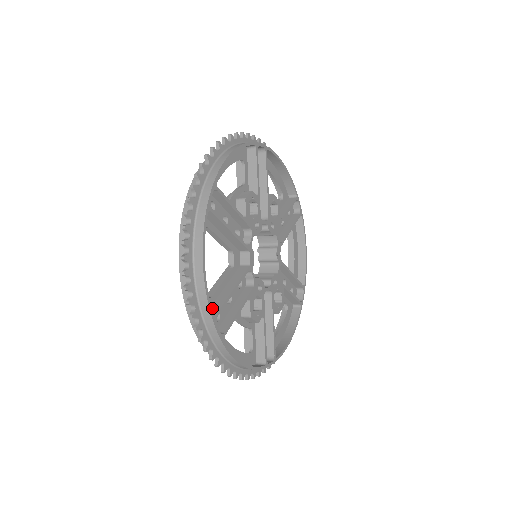
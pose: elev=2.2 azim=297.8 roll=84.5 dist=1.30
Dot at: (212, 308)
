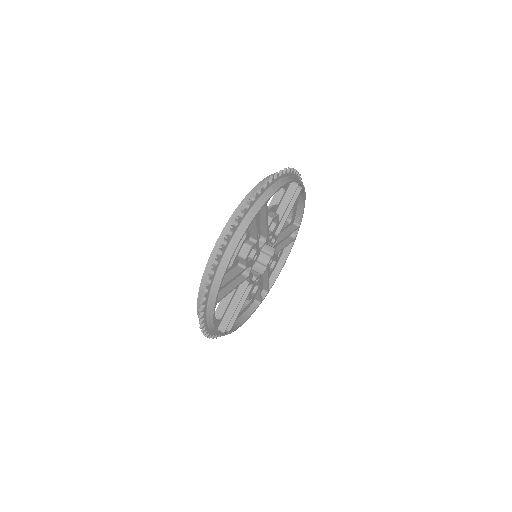
Dot at: (222, 323)
